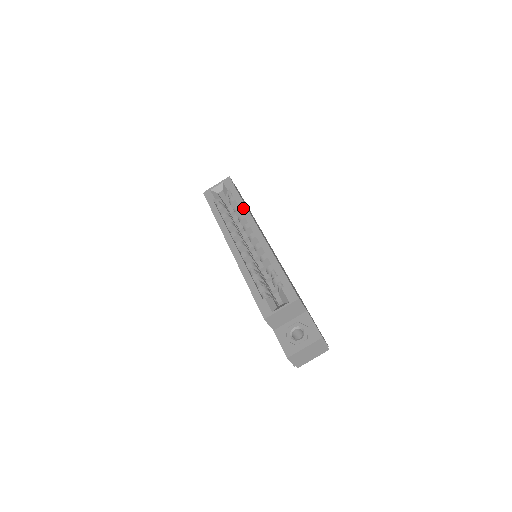
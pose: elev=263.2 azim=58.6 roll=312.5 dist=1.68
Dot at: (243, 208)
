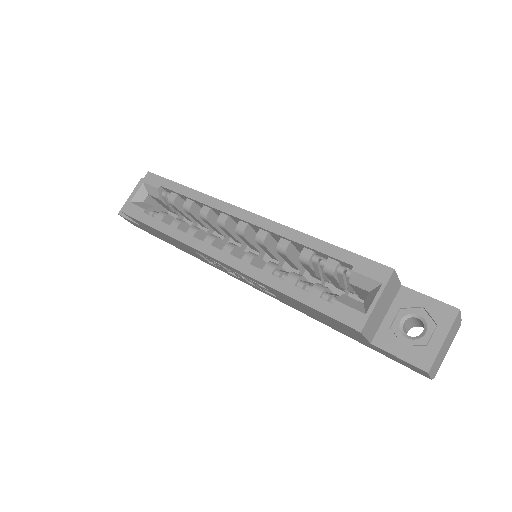
Dot at: (200, 197)
